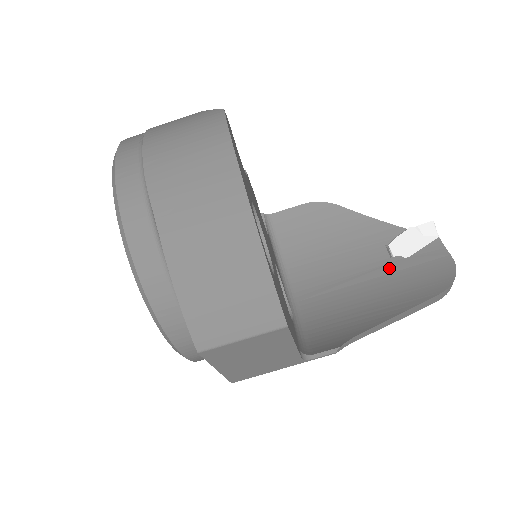
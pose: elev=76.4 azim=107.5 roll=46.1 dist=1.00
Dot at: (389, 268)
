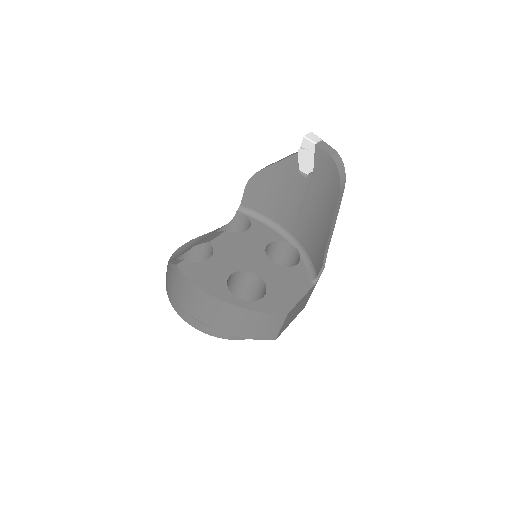
Dot at: (311, 187)
